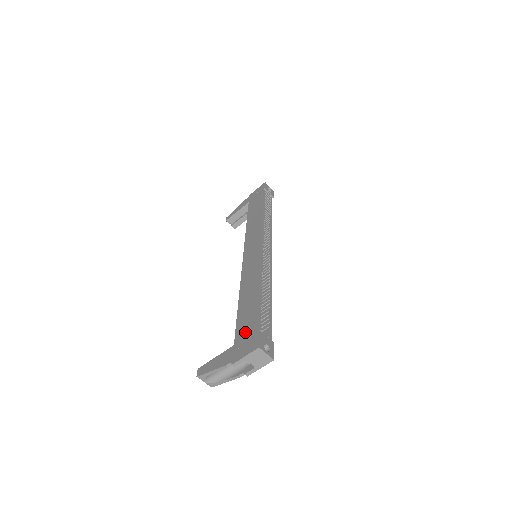
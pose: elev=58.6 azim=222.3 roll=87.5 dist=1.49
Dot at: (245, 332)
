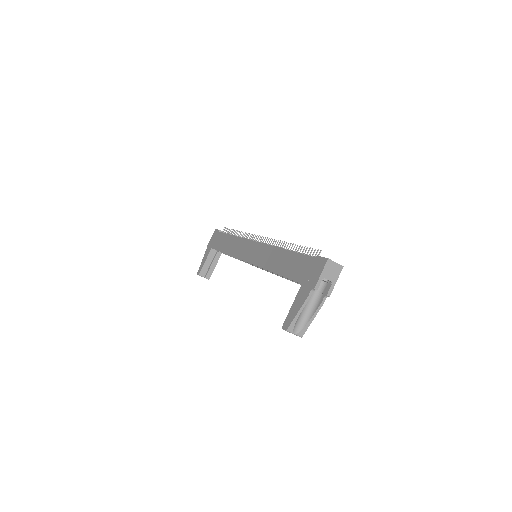
Dot at: (304, 270)
